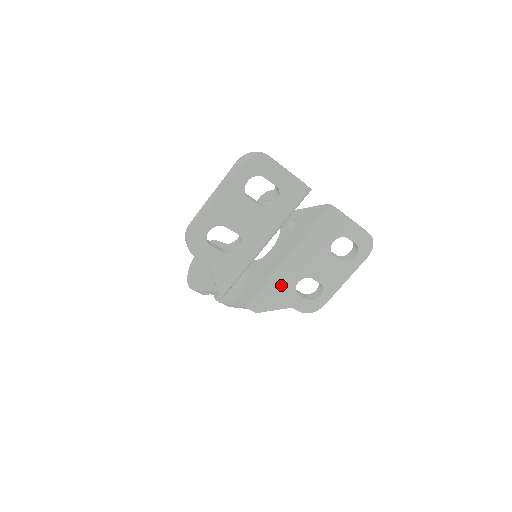
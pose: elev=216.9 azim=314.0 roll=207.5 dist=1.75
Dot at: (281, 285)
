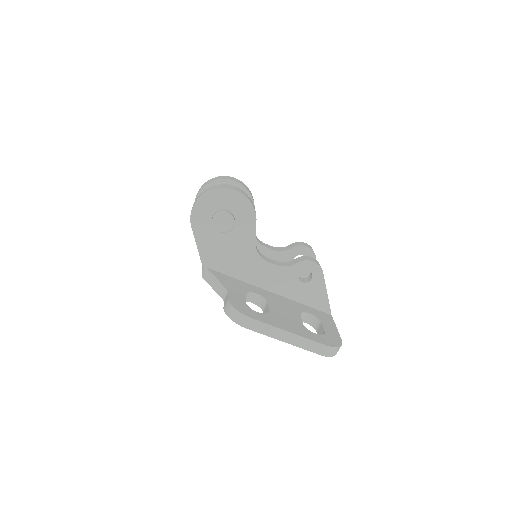
Dot at: occluded
